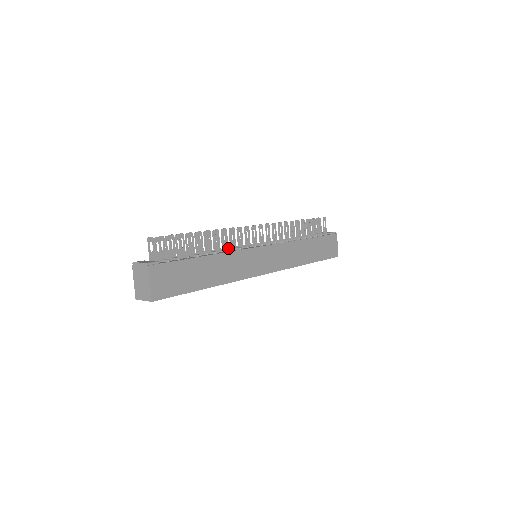
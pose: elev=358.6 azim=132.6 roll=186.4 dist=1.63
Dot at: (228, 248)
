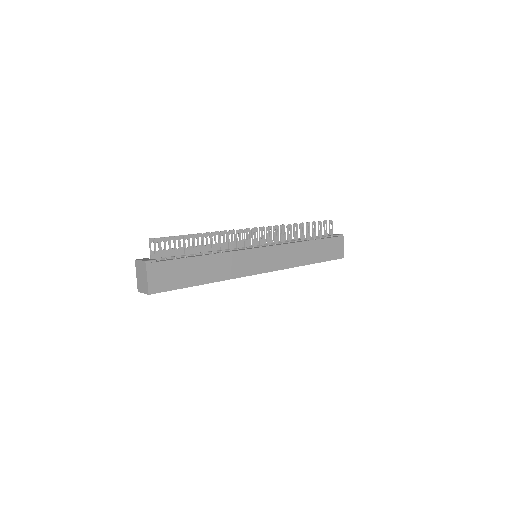
Dot at: occluded
